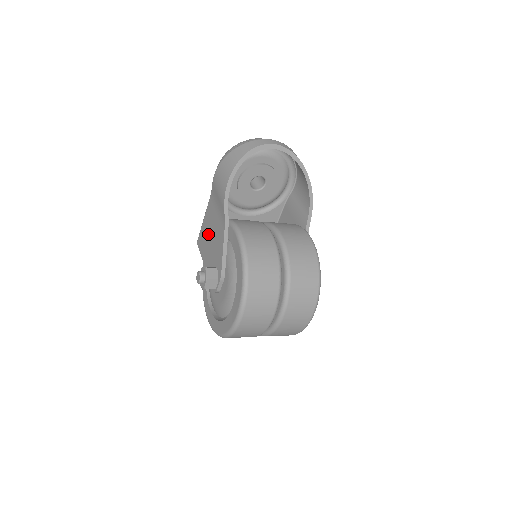
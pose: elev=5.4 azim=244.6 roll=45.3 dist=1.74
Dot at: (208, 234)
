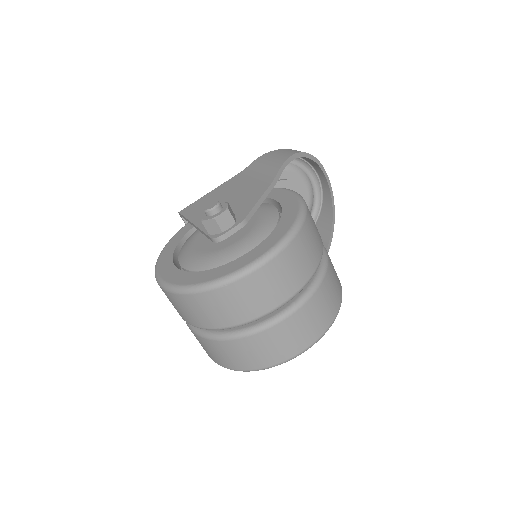
Dot at: (220, 197)
